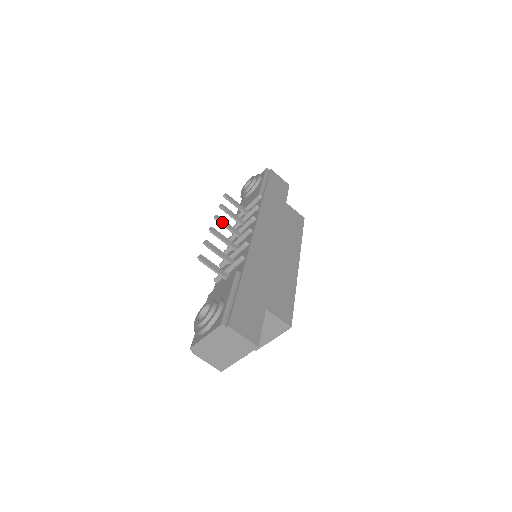
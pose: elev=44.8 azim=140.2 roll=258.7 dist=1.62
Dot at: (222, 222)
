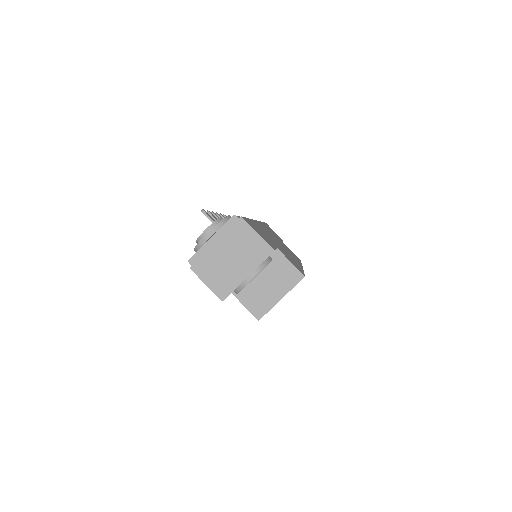
Dot at: occluded
